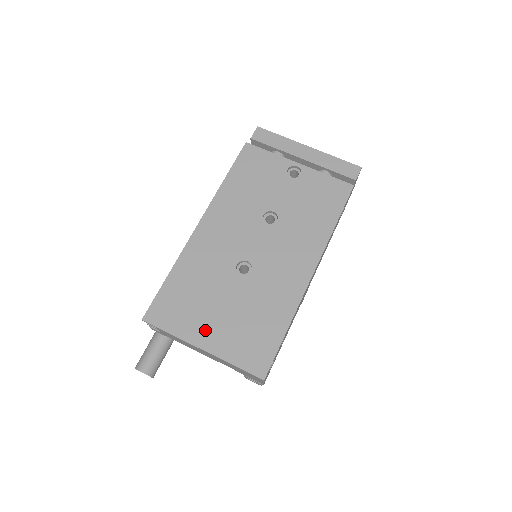
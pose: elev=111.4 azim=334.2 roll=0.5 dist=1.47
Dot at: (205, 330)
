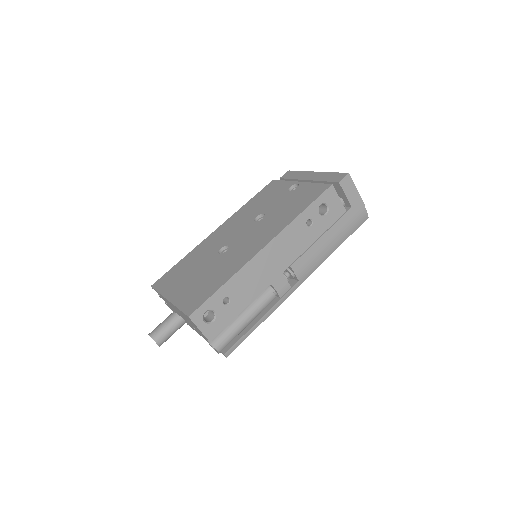
Dot at: (177, 288)
